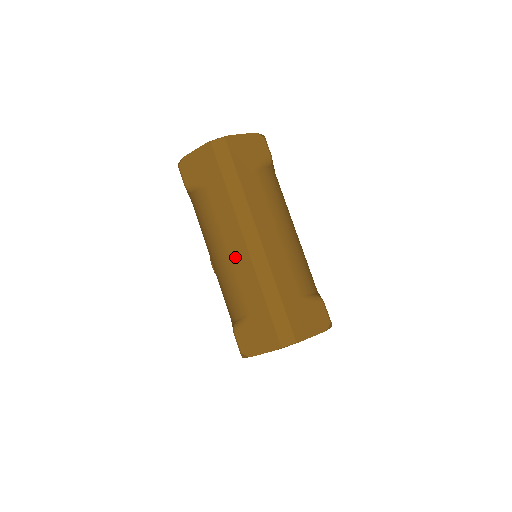
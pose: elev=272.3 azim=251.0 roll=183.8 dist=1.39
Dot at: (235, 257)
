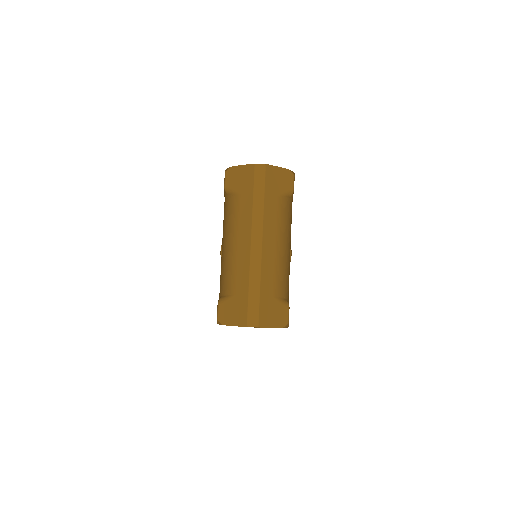
Dot at: (240, 251)
